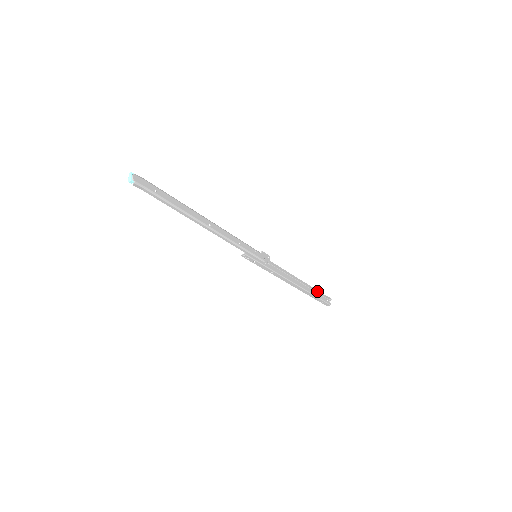
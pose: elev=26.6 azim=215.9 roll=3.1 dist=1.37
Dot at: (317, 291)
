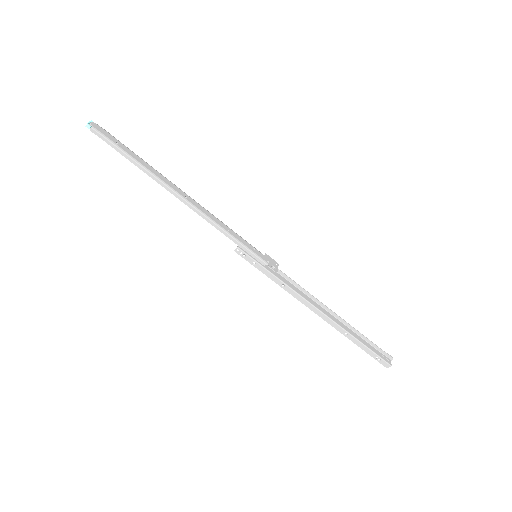
Dot at: (364, 337)
